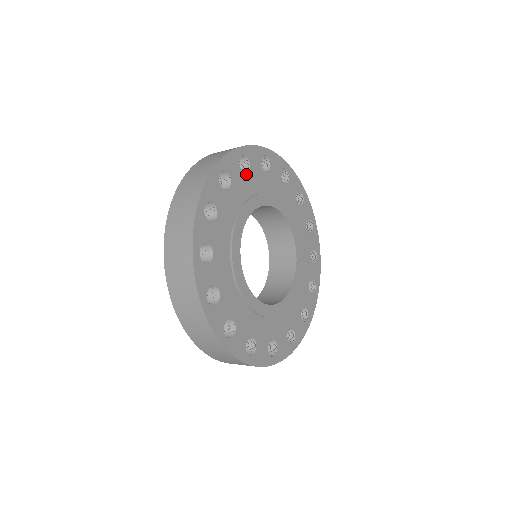
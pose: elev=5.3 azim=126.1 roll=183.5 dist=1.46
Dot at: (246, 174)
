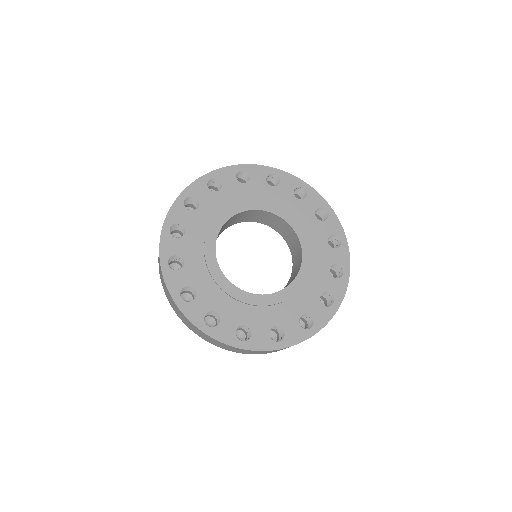
Dot at: (197, 209)
